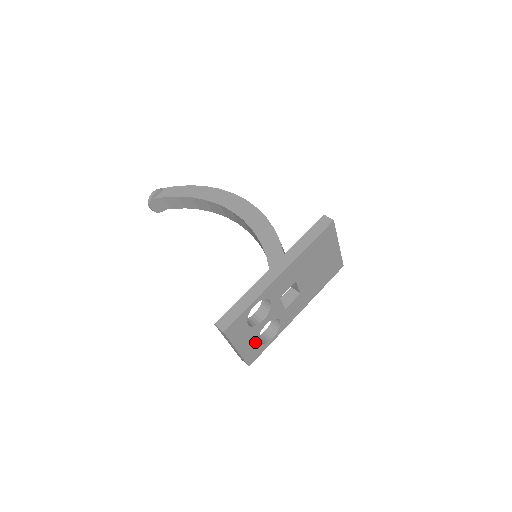
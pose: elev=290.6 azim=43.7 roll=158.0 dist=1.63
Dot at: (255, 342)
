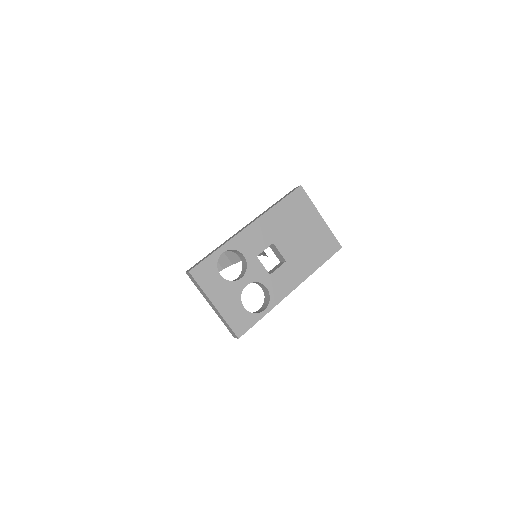
Dot at: (238, 305)
